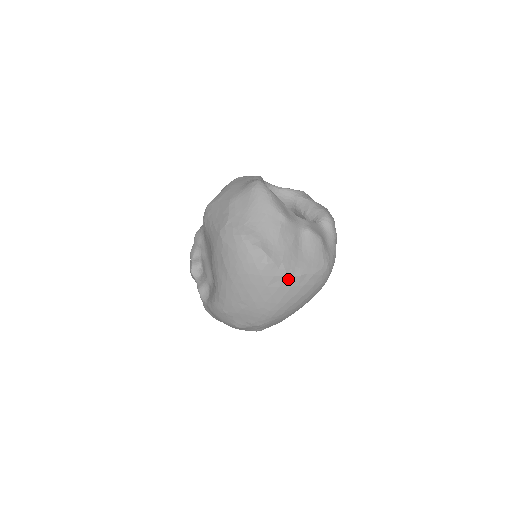
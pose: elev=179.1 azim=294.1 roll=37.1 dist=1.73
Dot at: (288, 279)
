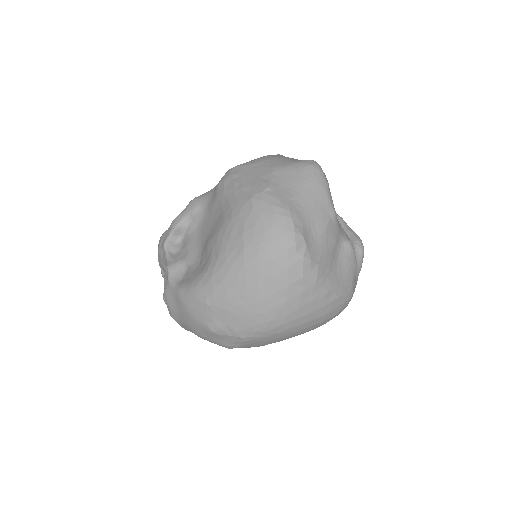
Dot at: (314, 288)
